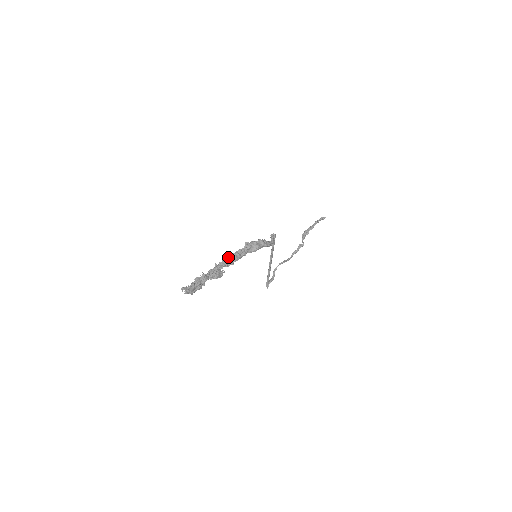
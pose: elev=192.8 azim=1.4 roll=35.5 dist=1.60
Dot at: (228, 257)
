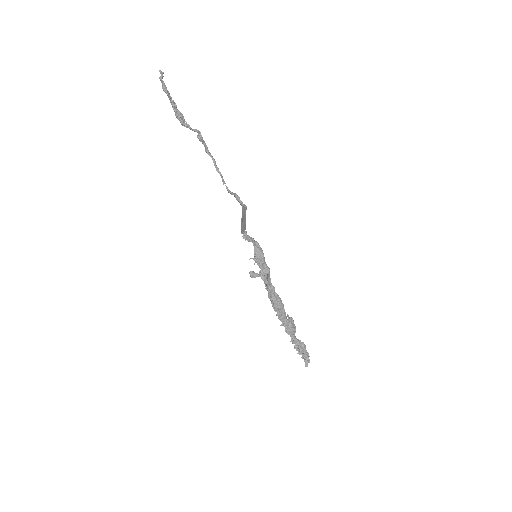
Dot at: (276, 310)
